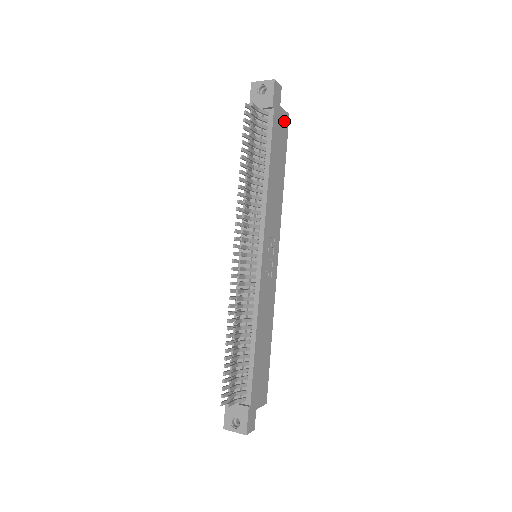
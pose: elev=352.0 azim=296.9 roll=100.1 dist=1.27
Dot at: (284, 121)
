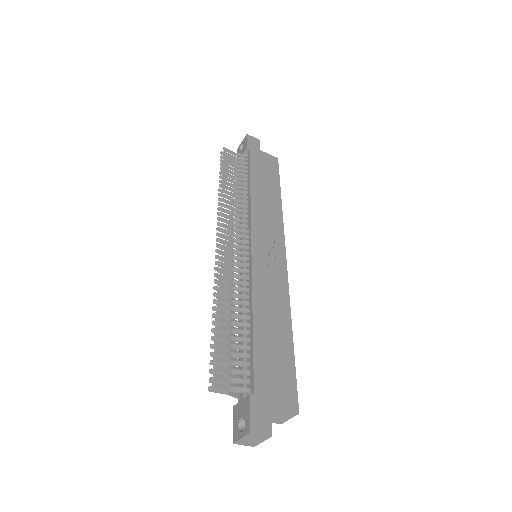
Dot at: (270, 161)
